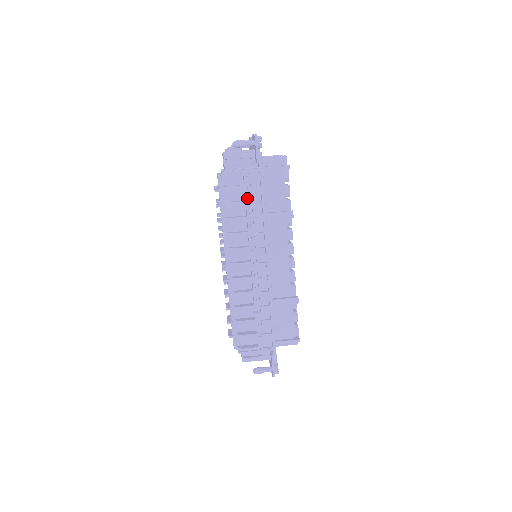
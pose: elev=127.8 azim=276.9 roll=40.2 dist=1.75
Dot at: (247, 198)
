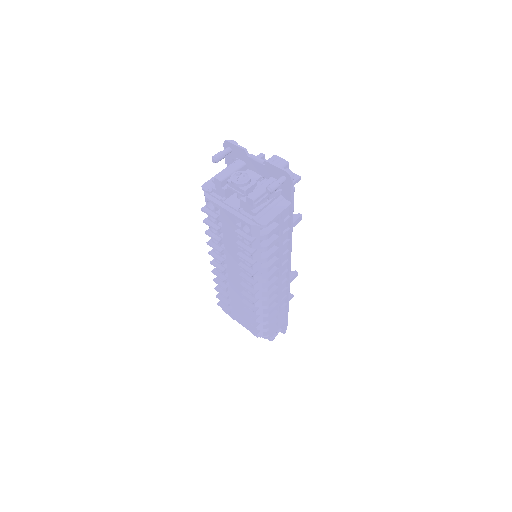
Dot at: (280, 233)
